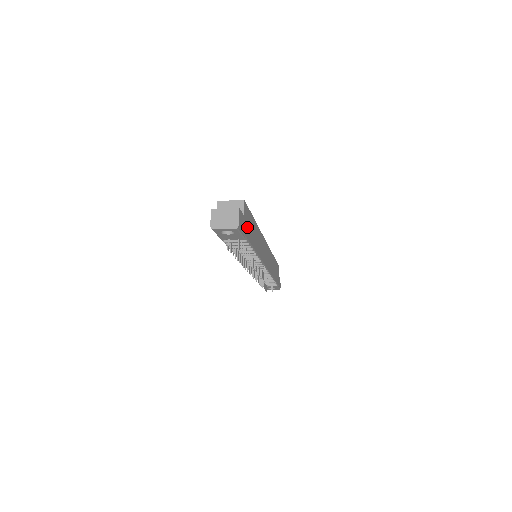
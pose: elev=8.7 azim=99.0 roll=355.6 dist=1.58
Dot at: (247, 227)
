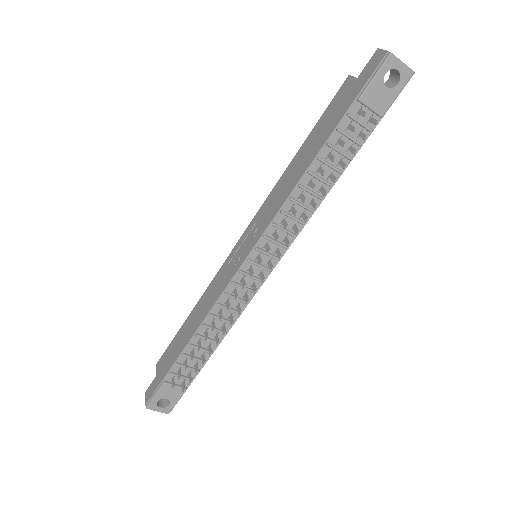
Dot at: occluded
